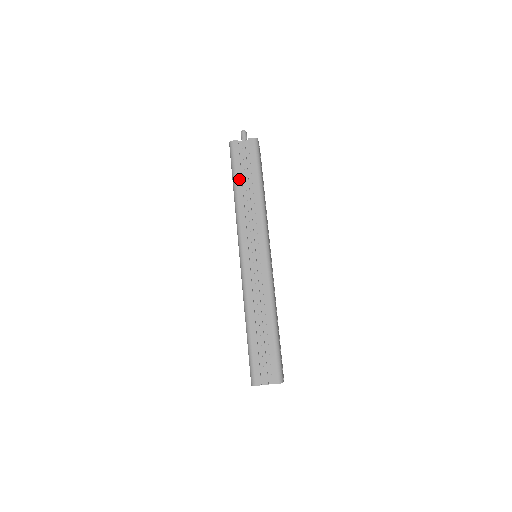
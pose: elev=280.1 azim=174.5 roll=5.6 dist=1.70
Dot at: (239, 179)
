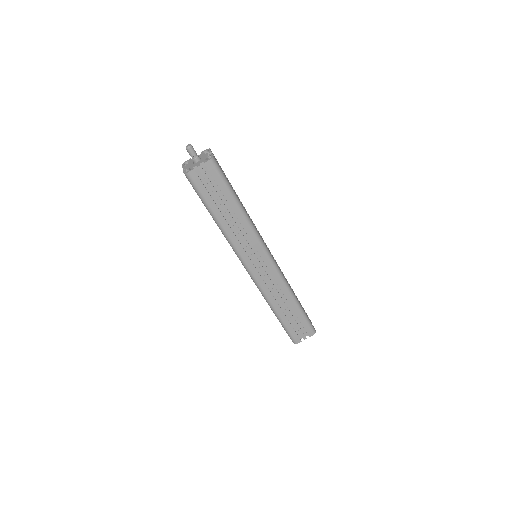
Dot at: (215, 208)
